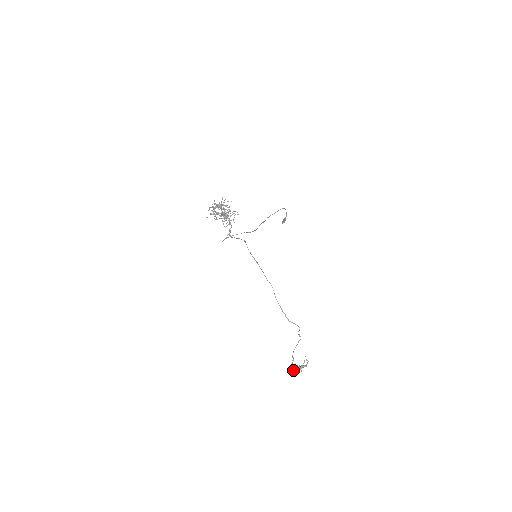
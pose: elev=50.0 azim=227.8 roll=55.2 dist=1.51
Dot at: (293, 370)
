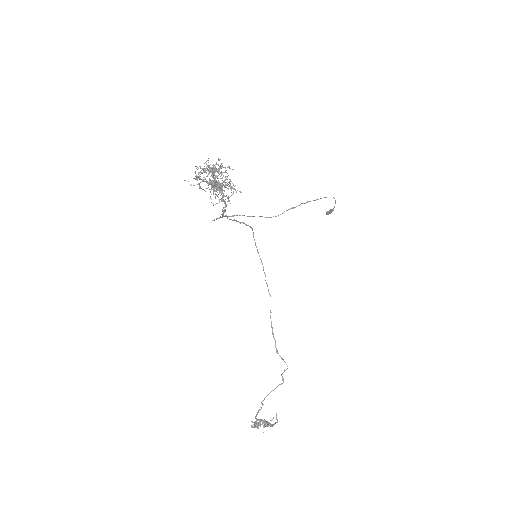
Dot at: (254, 423)
